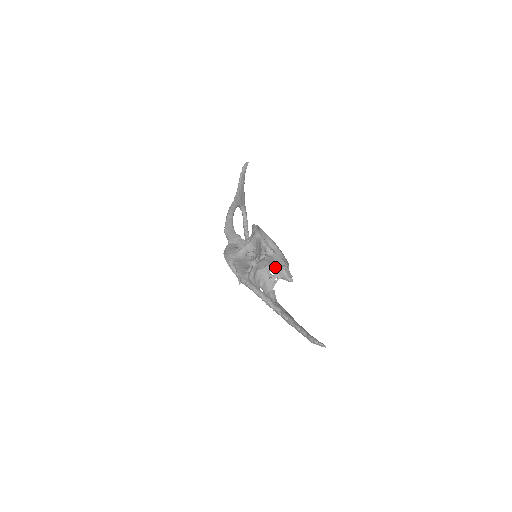
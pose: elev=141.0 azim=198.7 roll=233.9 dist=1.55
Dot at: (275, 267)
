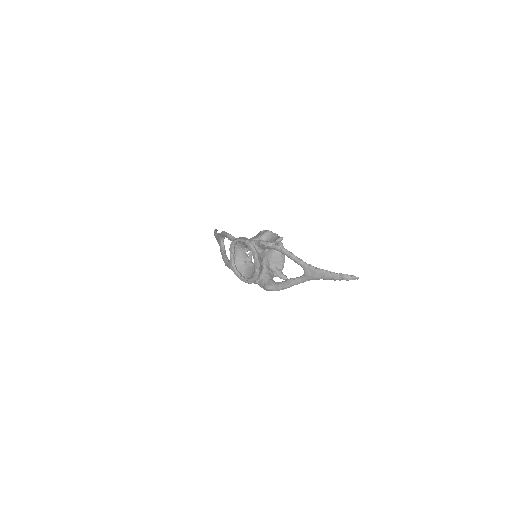
Dot at: (274, 265)
